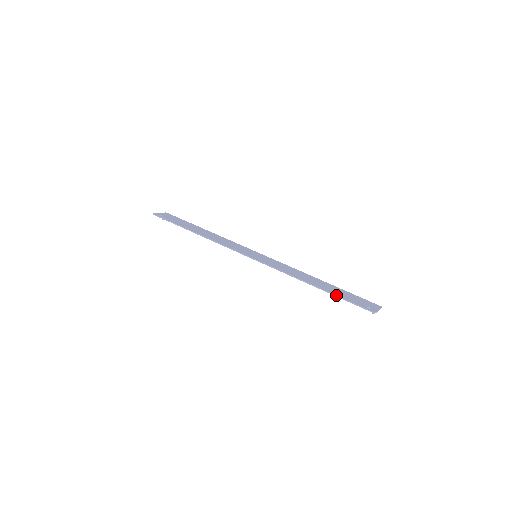
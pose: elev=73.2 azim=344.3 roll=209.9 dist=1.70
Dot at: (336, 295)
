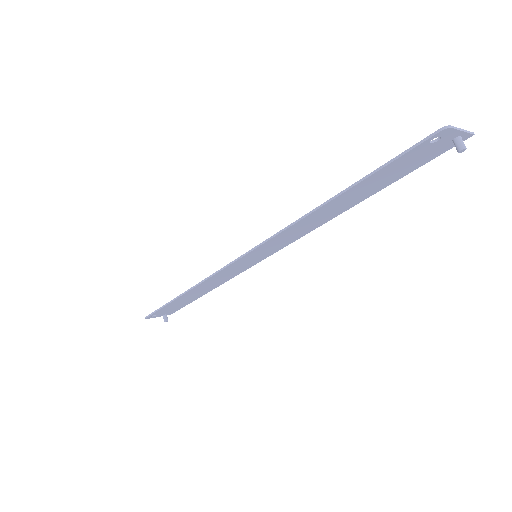
Dot at: occluded
